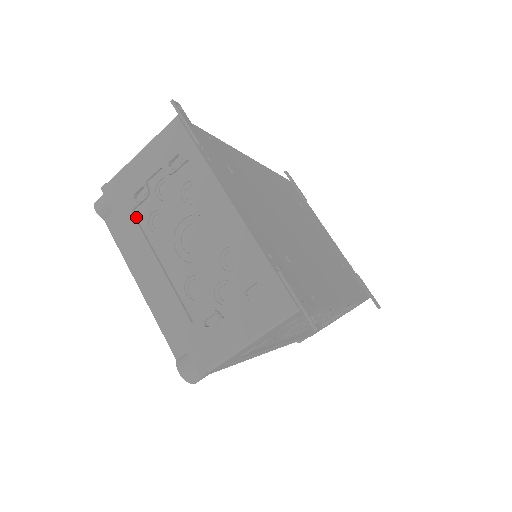
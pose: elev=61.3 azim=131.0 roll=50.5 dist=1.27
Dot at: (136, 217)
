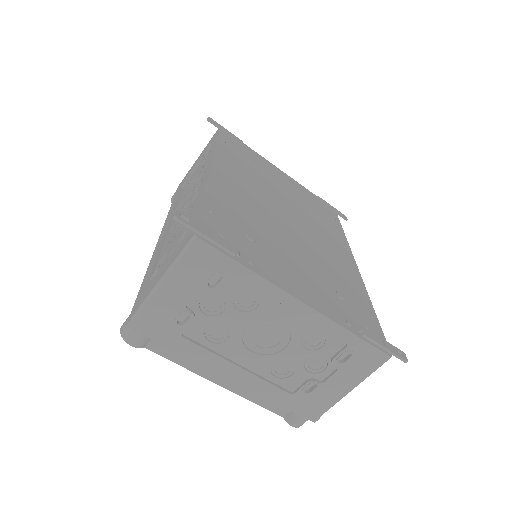
Dot at: (188, 337)
